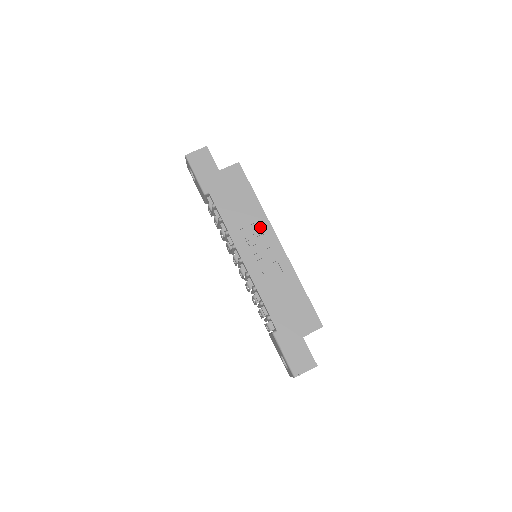
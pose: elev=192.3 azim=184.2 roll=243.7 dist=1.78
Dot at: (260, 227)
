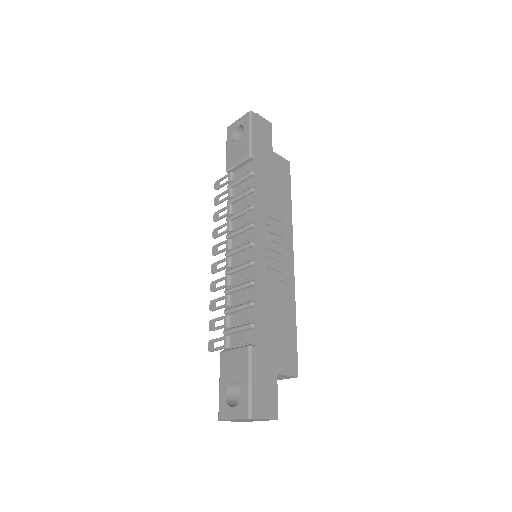
Dot at: (284, 229)
